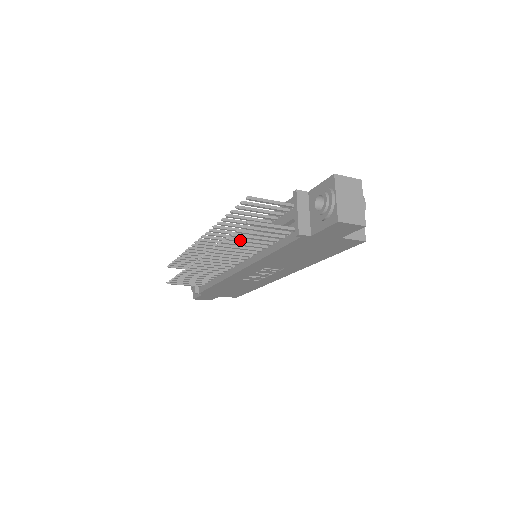
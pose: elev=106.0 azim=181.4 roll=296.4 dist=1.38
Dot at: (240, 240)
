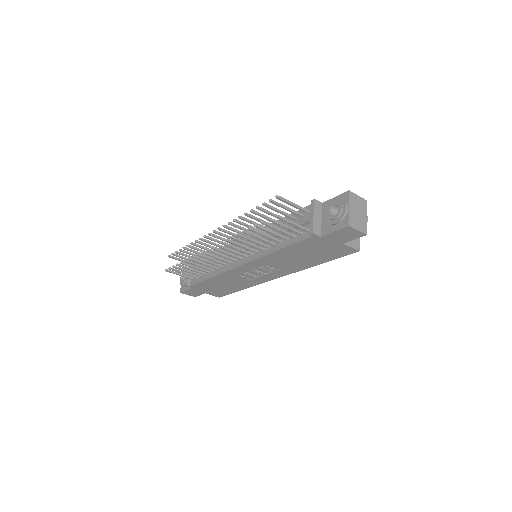
Dot at: (259, 232)
